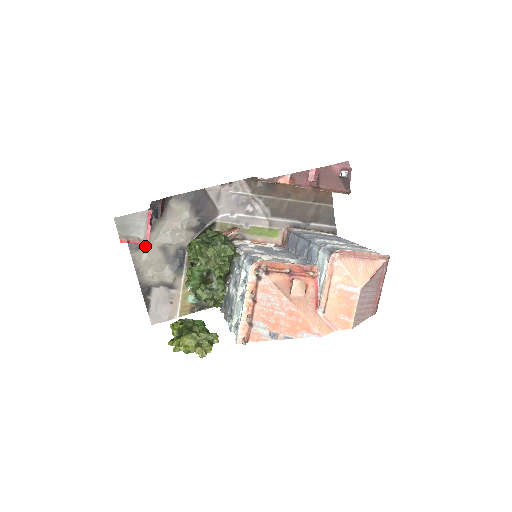
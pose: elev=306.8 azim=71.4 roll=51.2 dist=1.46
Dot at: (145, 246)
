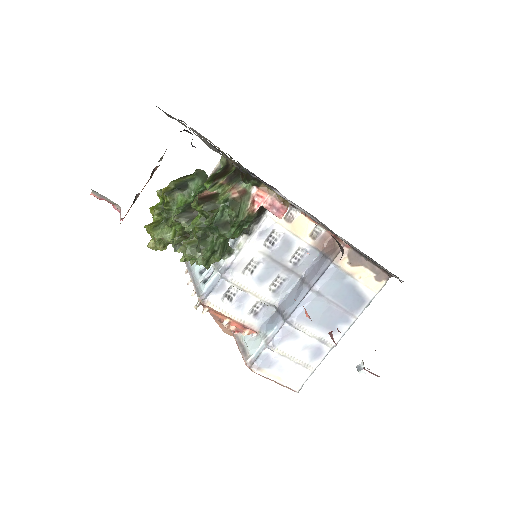
Dot at: occluded
